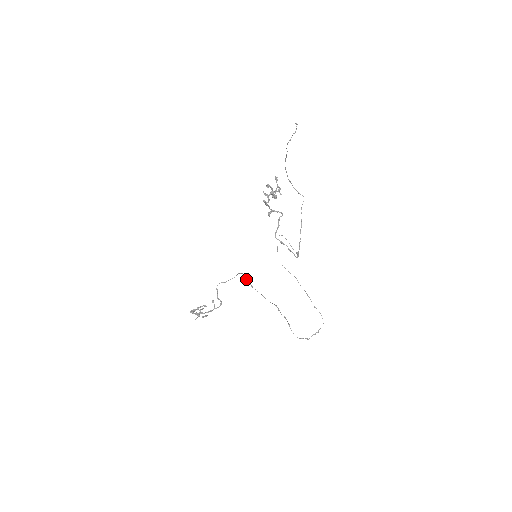
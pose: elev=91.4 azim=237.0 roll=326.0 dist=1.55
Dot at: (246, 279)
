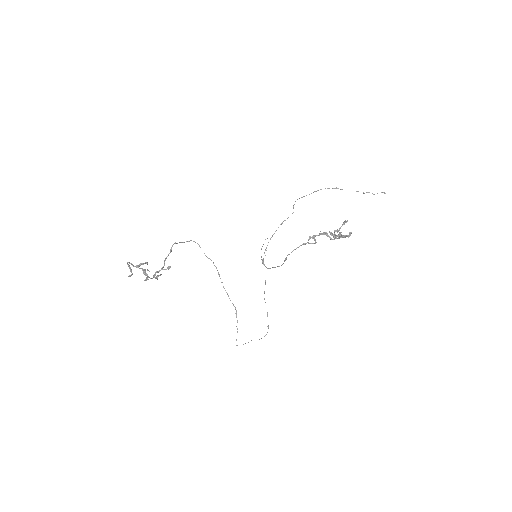
Dot at: occluded
